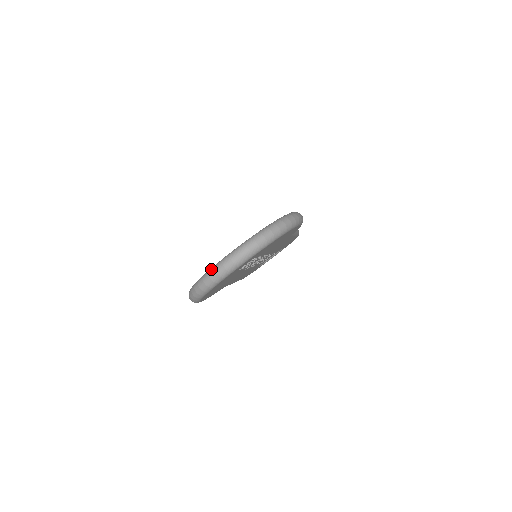
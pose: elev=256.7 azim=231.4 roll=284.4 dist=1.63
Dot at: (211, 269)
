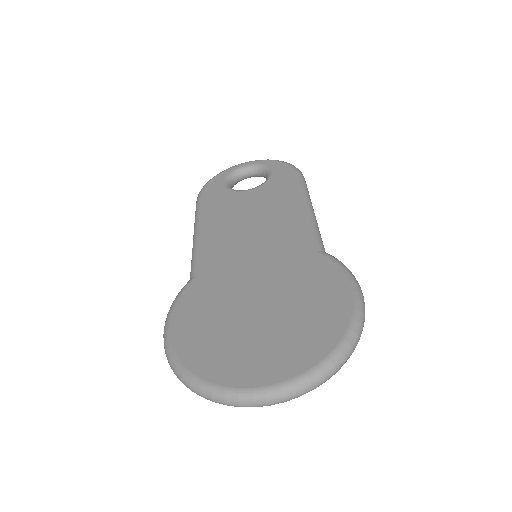
Dot at: (231, 394)
